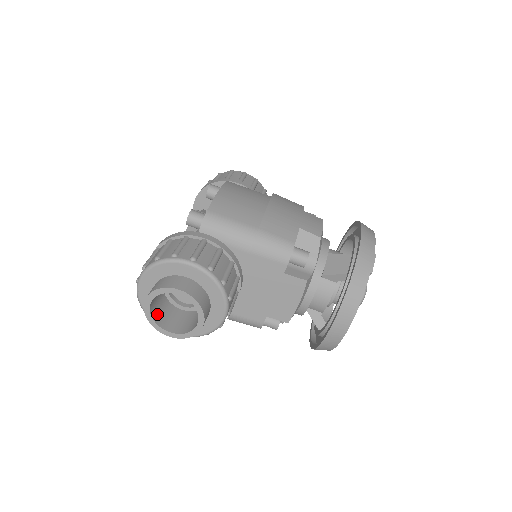
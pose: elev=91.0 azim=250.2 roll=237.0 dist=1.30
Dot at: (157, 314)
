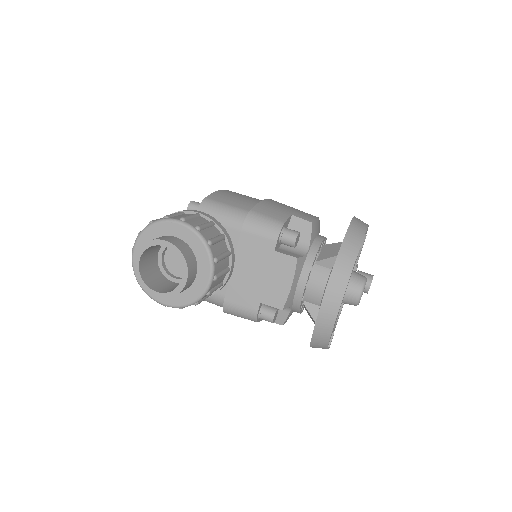
Dot at: (147, 276)
